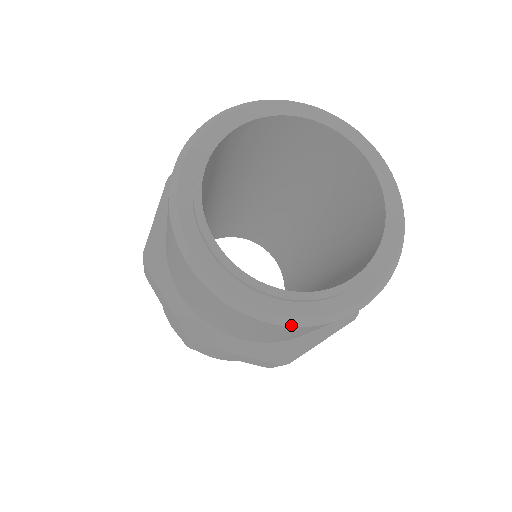
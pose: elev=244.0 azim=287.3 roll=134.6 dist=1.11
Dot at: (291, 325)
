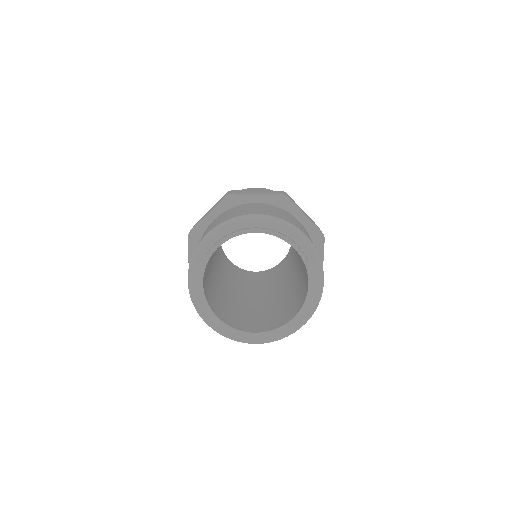
Dot at: occluded
